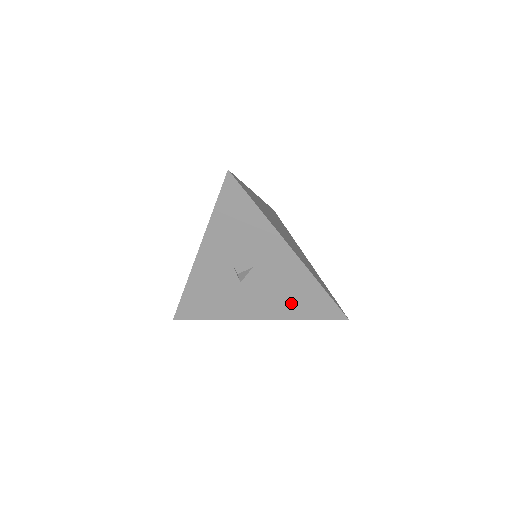
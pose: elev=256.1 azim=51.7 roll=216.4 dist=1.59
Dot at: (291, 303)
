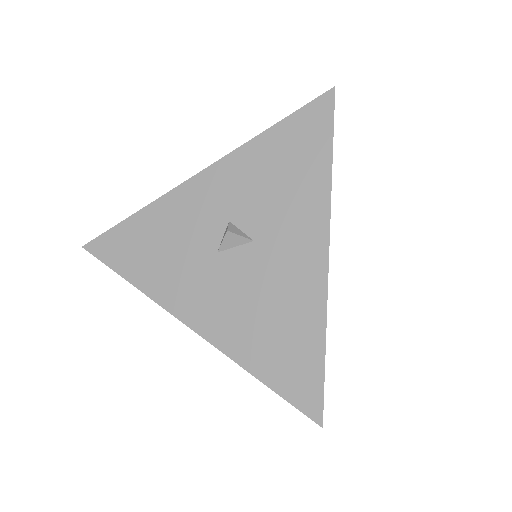
Dot at: (259, 335)
